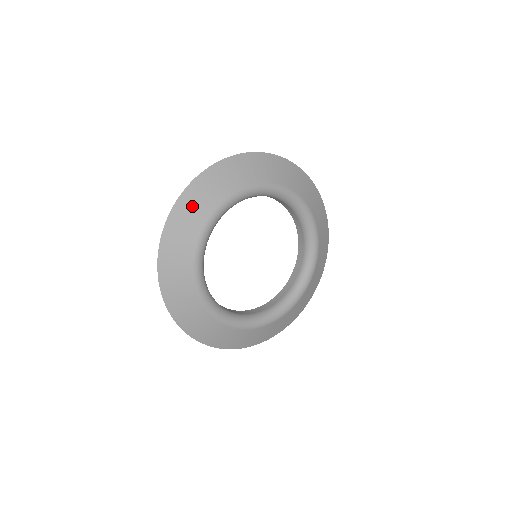
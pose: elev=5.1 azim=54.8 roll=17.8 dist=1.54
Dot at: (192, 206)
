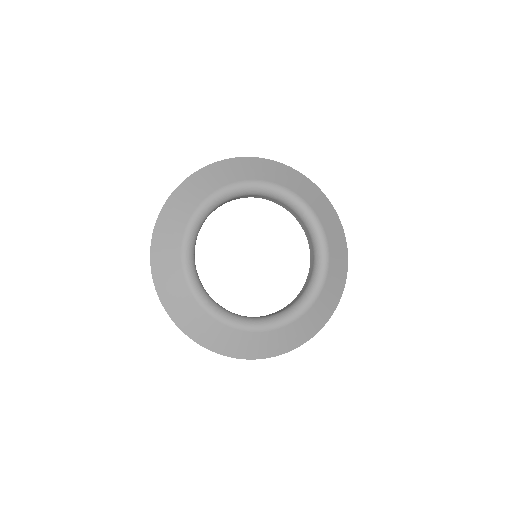
Dot at: (196, 185)
